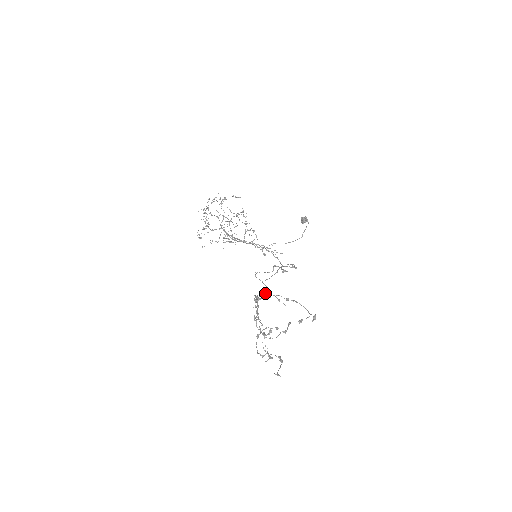
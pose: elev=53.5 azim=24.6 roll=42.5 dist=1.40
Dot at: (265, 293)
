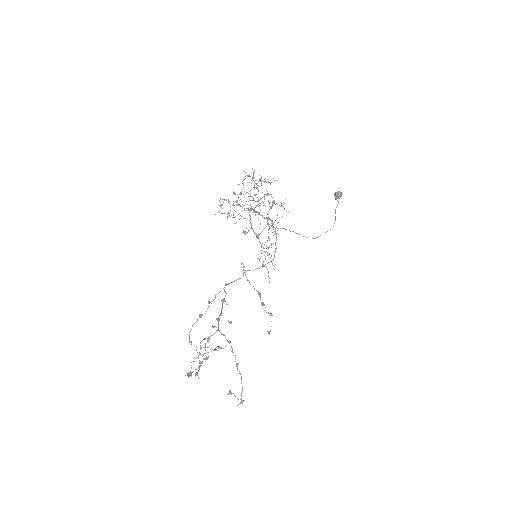
Dot at: (238, 279)
